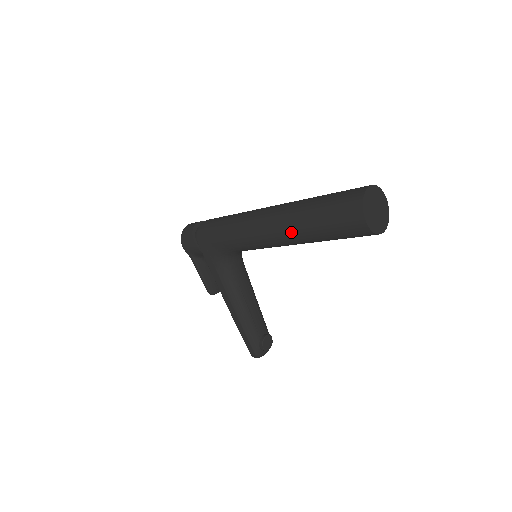
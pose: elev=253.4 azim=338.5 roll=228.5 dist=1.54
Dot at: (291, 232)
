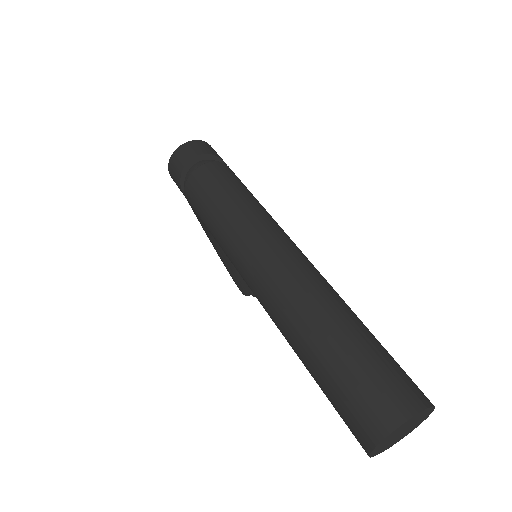
Dot at: (284, 336)
